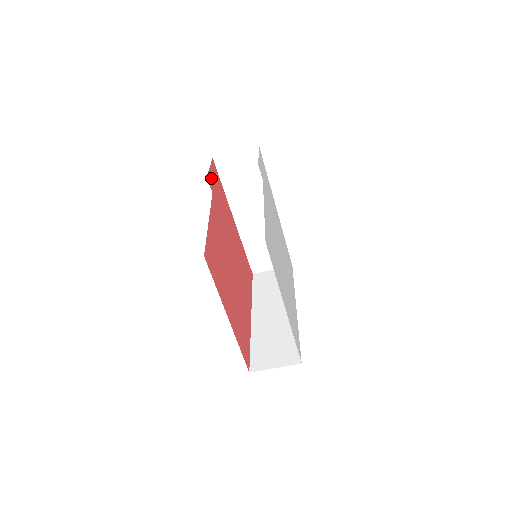
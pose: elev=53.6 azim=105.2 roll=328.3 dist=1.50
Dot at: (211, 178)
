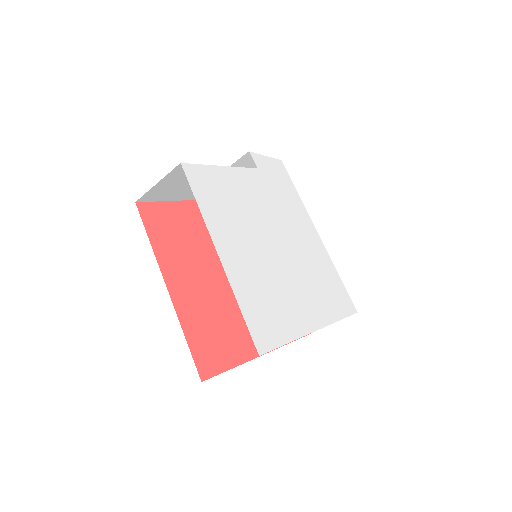
Dot at: occluded
